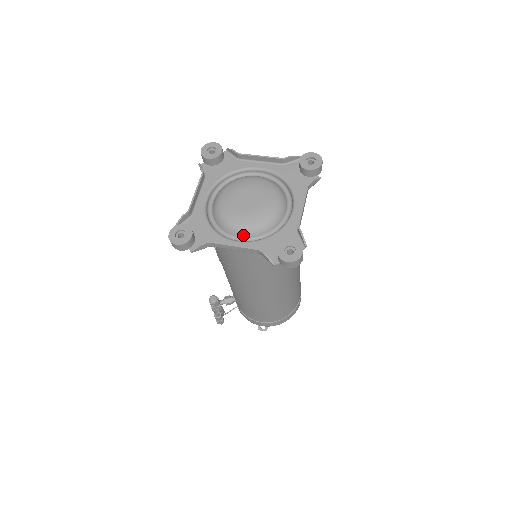
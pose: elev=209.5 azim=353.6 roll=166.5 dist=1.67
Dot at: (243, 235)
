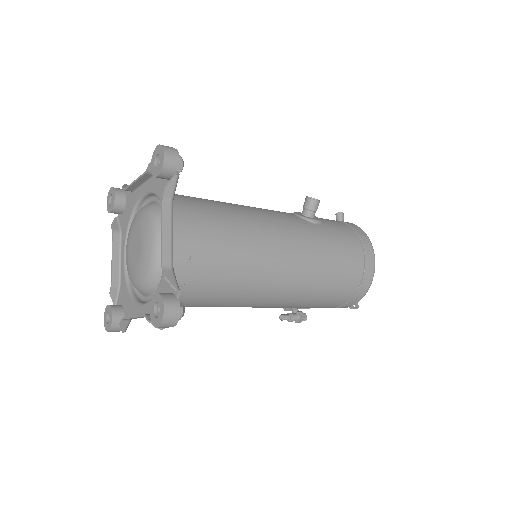
Dot at: (147, 293)
